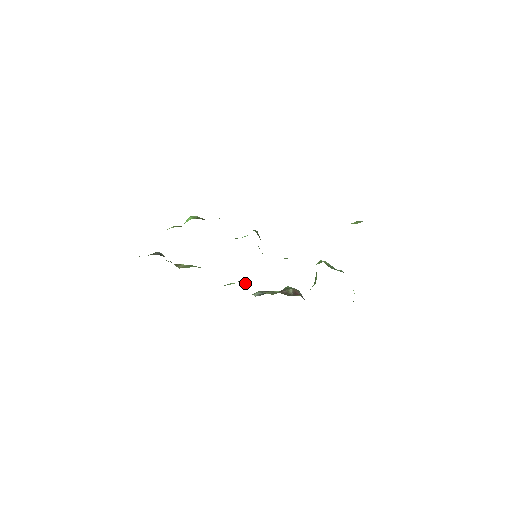
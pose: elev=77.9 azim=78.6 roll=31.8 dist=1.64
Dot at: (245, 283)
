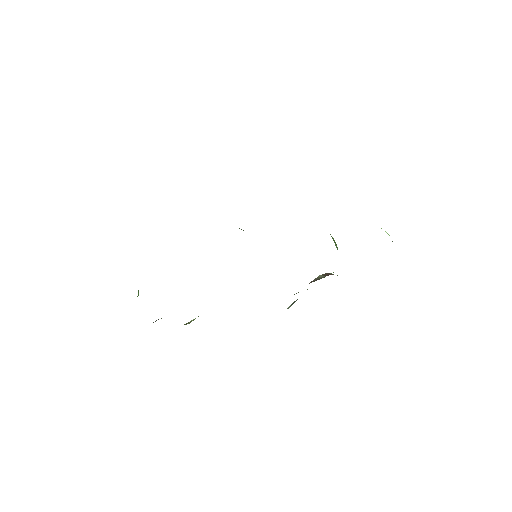
Dot at: occluded
